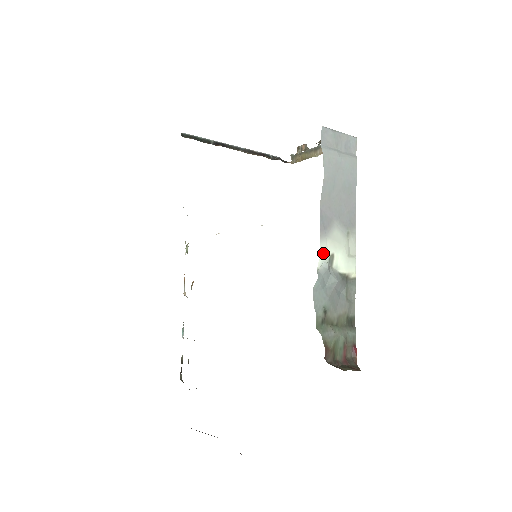
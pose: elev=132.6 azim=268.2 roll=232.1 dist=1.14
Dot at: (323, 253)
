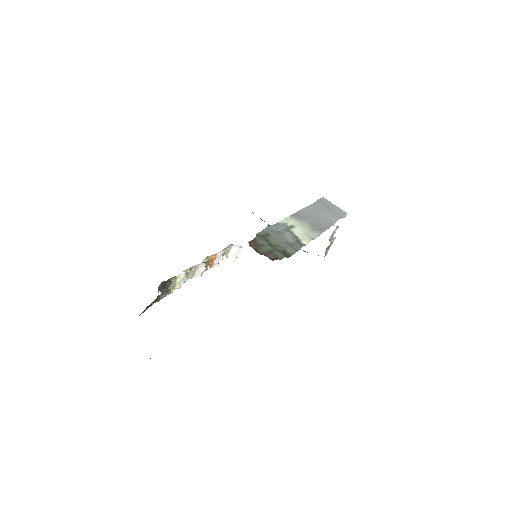
Dot at: (287, 221)
